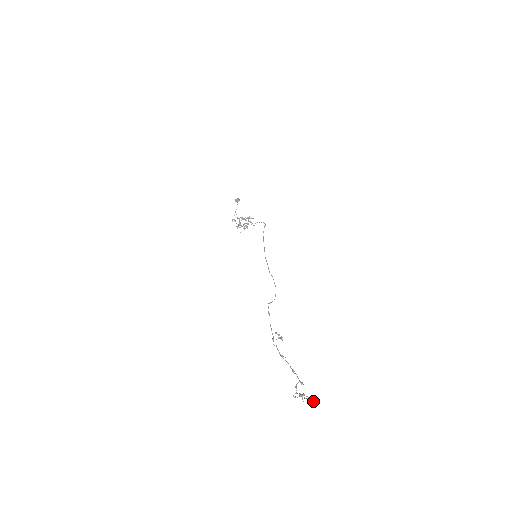
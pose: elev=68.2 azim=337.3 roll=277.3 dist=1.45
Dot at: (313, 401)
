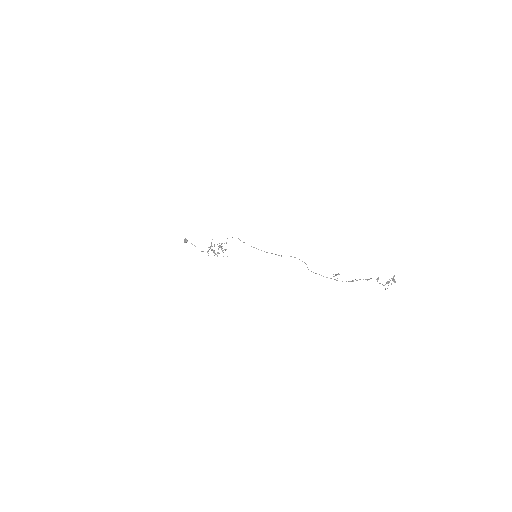
Dot at: occluded
